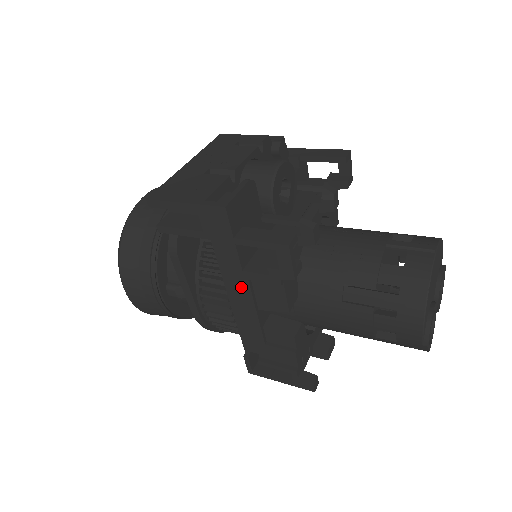
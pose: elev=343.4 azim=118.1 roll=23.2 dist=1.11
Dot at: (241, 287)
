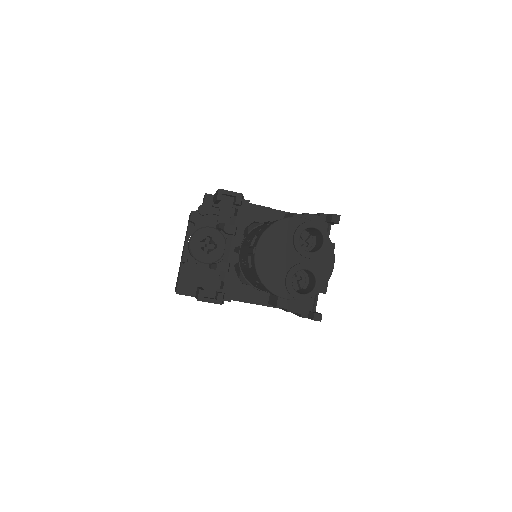
Dot at: occluded
